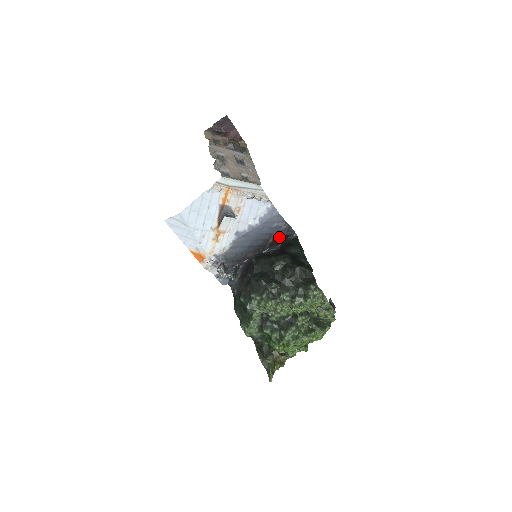
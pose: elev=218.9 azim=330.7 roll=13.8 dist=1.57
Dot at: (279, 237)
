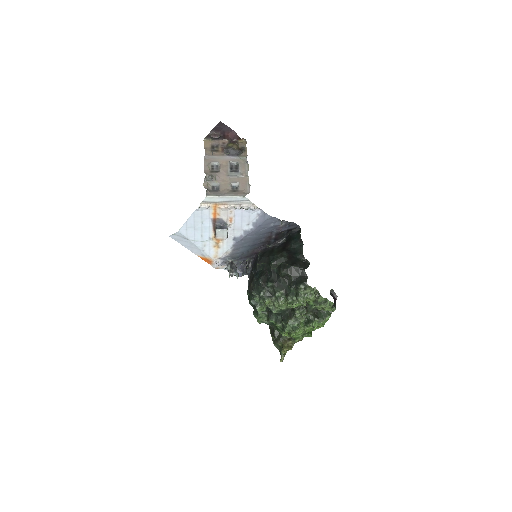
Dot at: (282, 232)
